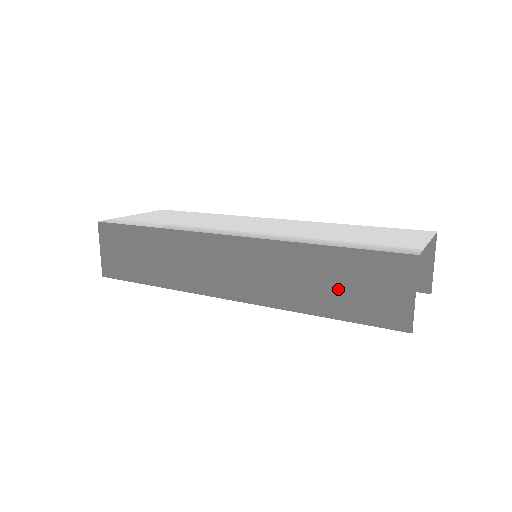
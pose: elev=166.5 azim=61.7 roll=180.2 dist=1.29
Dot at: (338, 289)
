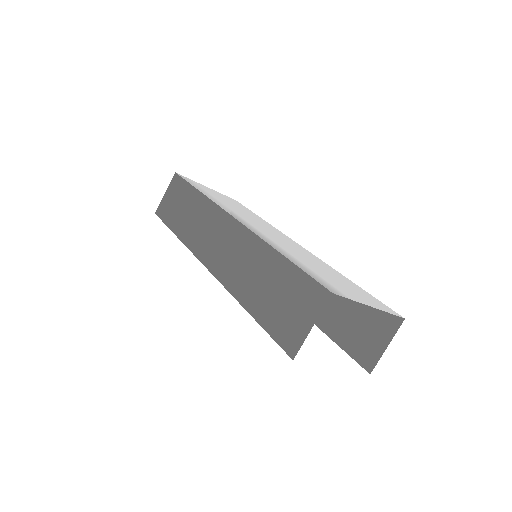
Dot at: (269, 294)
